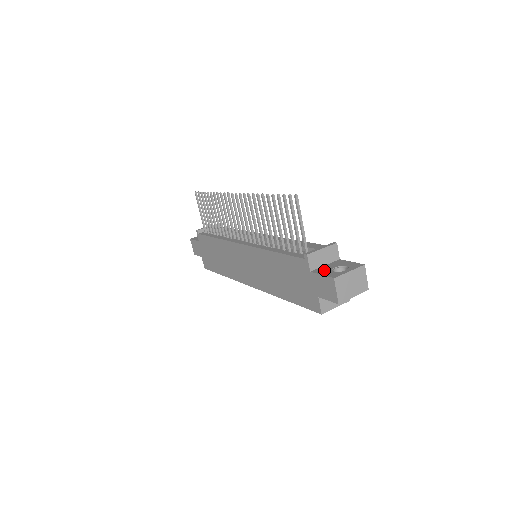
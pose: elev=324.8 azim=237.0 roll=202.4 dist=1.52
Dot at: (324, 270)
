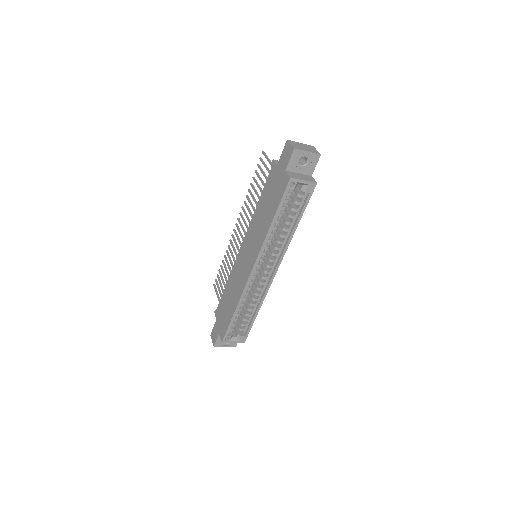
Dot at: occluded
